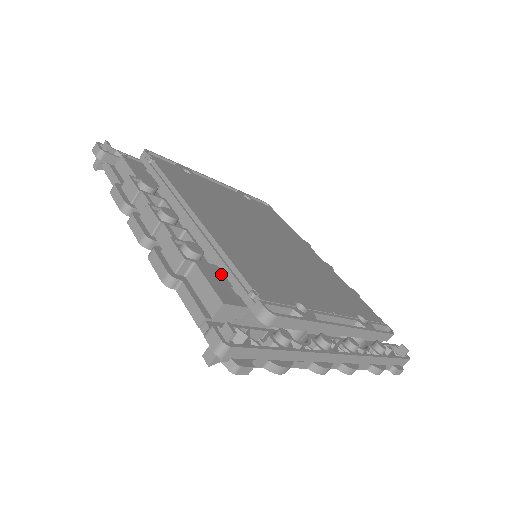
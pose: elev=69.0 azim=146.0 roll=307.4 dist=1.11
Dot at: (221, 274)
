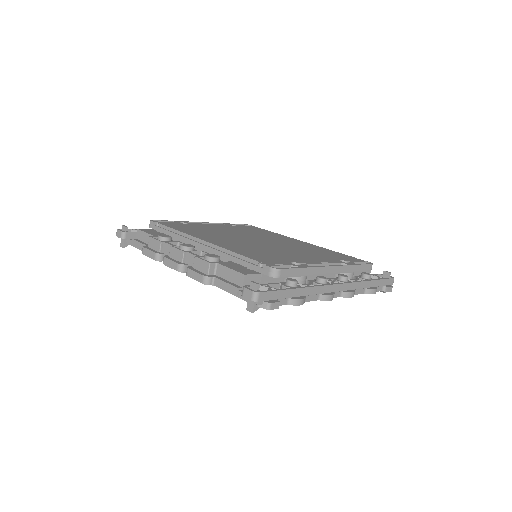
Dot at: (236, 264)
